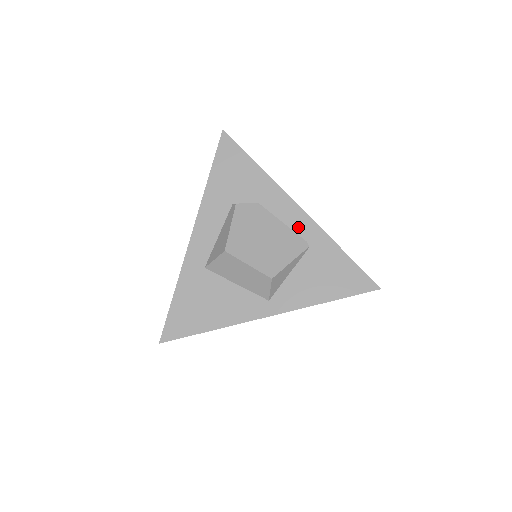
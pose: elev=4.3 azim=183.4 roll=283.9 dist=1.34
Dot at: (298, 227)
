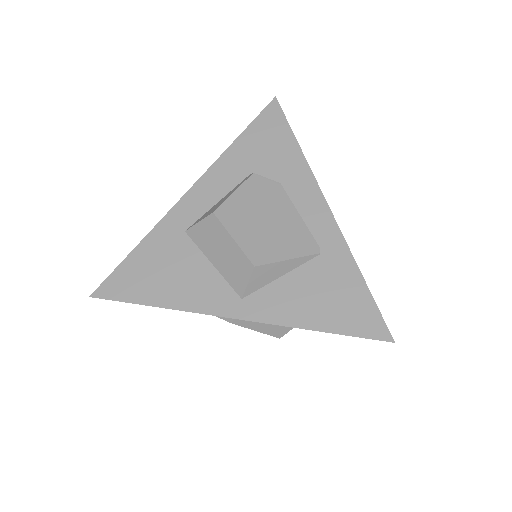
Dot at: (316, 226)
